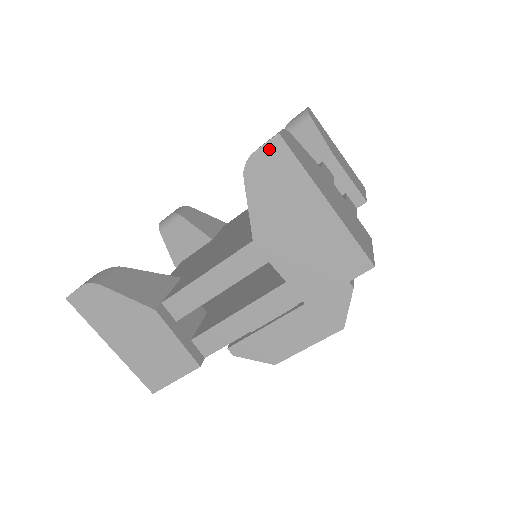
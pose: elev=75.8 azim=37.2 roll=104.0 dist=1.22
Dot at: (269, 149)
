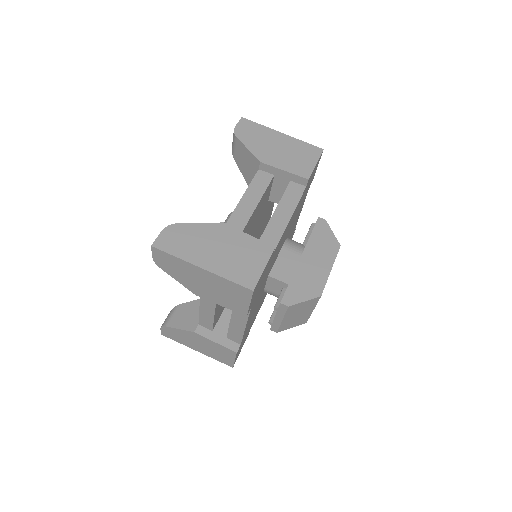
Dot at: (241, 123)
